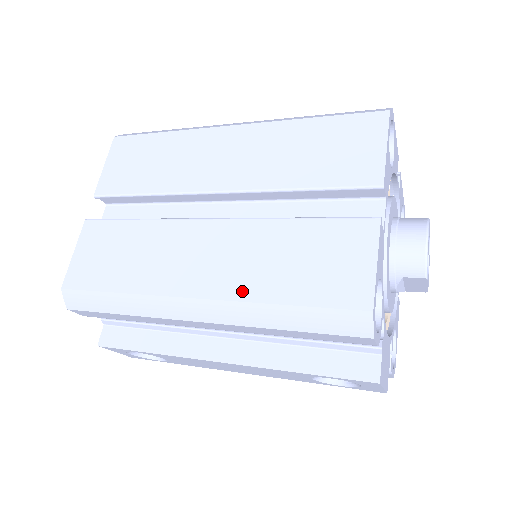
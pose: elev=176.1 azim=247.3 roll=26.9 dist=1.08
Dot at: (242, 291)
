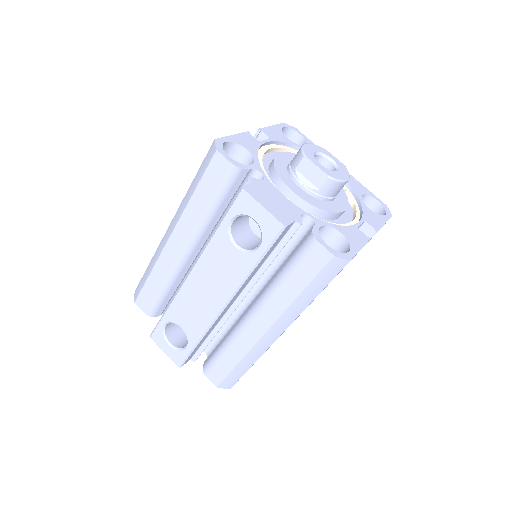
Dot at: occluded
